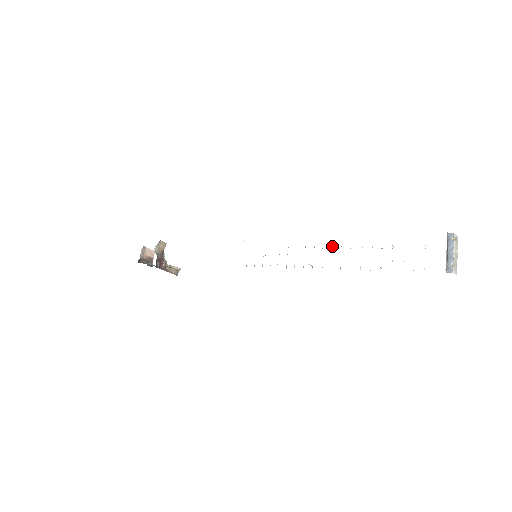
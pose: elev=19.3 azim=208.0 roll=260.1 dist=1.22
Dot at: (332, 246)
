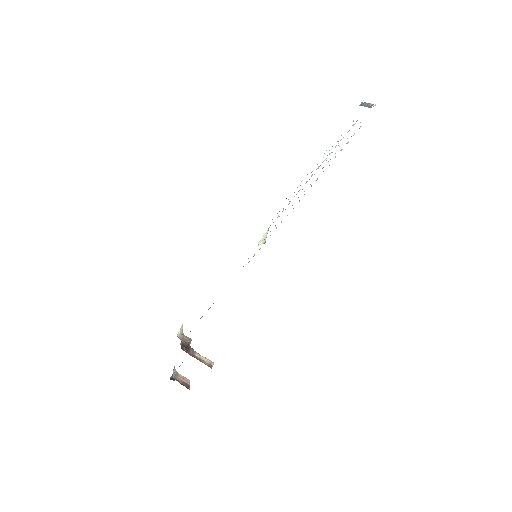
Dot at: occluded
